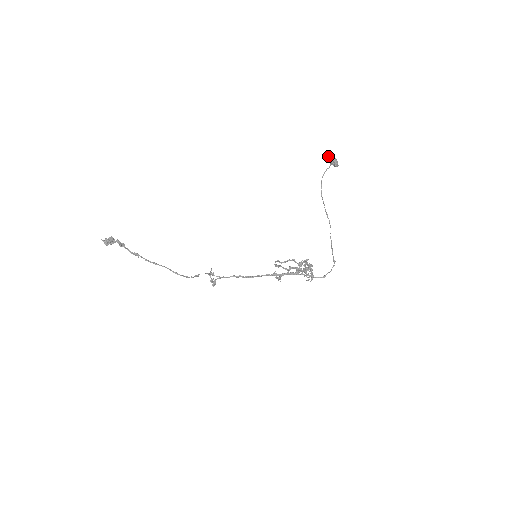
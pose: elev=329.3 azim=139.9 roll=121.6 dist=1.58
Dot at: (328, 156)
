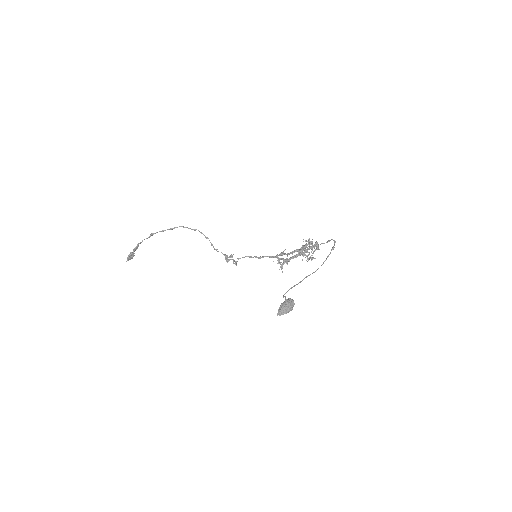
Dot at: (279, 314)
